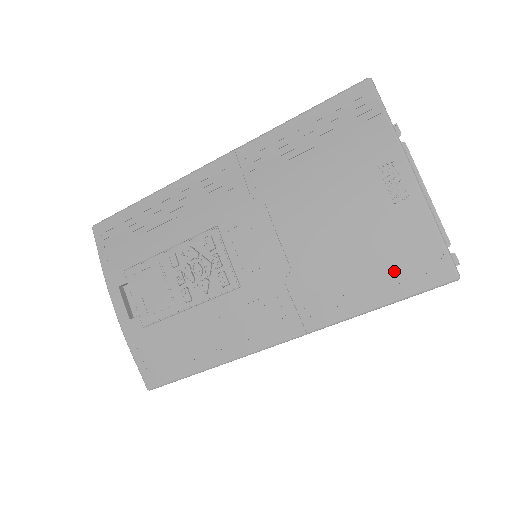
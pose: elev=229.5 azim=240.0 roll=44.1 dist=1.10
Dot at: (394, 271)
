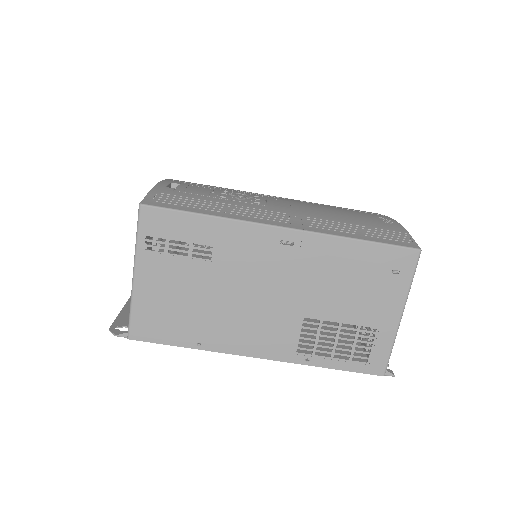
Dot at: (378, 235)
